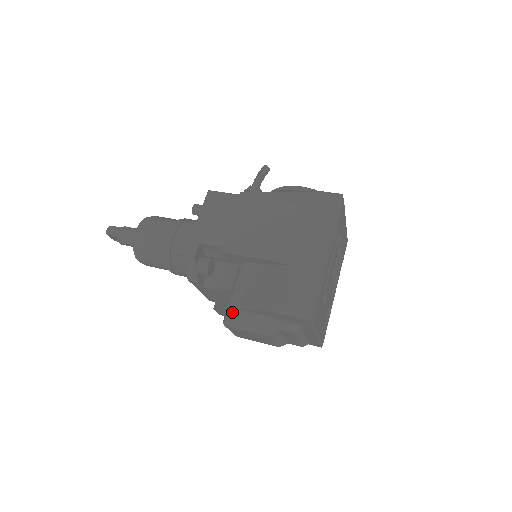
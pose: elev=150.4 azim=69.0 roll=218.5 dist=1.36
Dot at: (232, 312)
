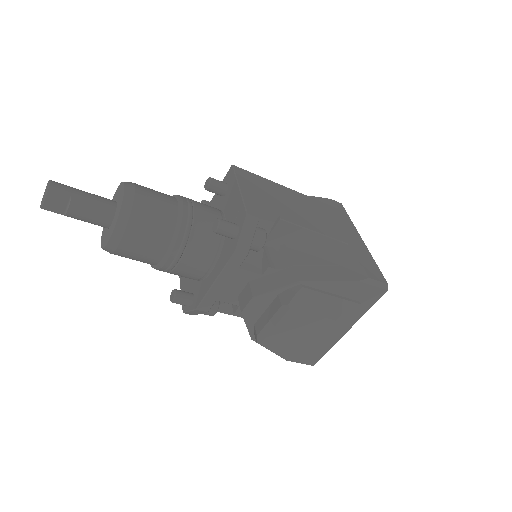
Dot at: (302, 288)
